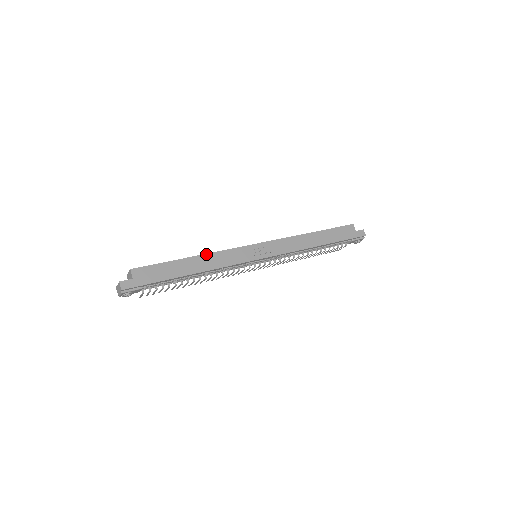
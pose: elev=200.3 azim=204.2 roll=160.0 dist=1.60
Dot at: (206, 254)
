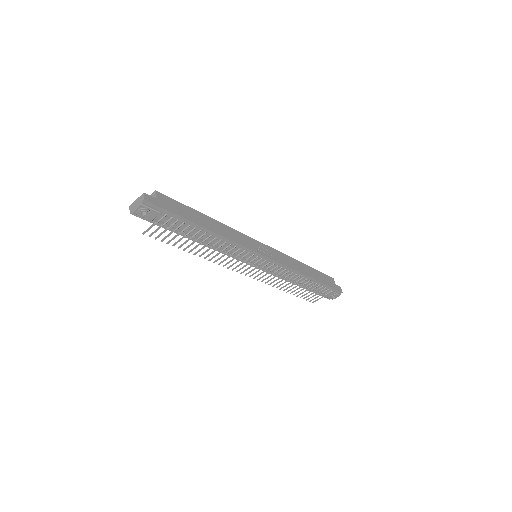
Dot at: (221, 223)
